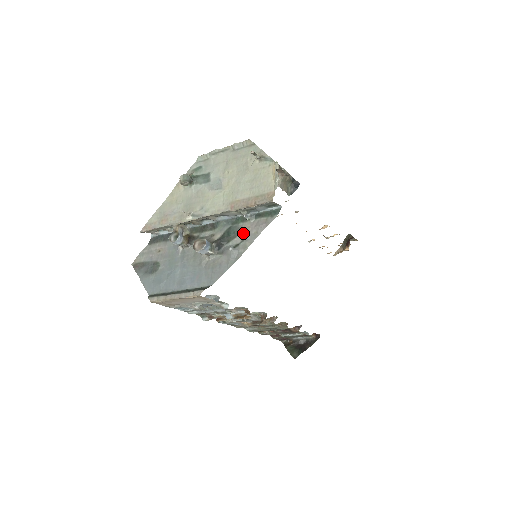
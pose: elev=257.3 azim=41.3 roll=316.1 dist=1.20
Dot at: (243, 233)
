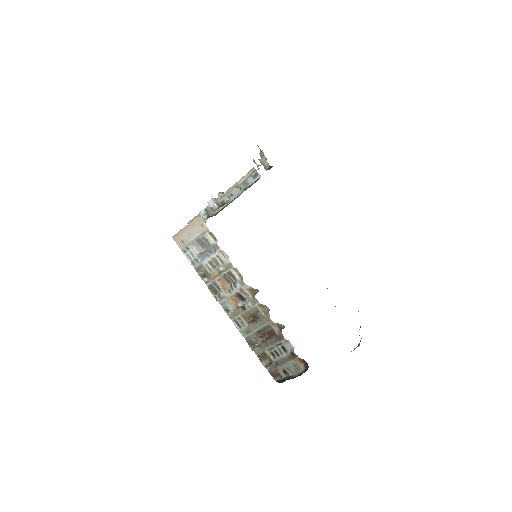
Dot at: occluded
